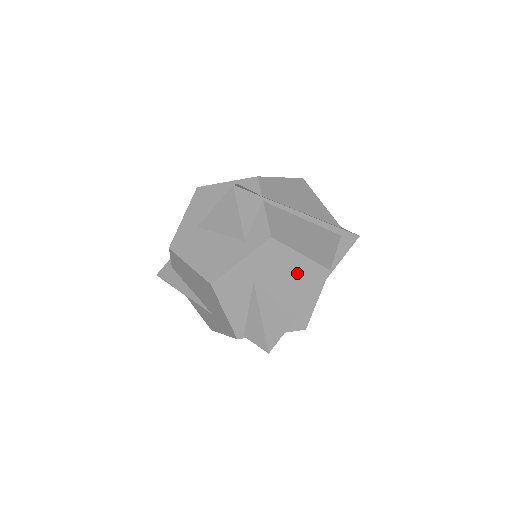
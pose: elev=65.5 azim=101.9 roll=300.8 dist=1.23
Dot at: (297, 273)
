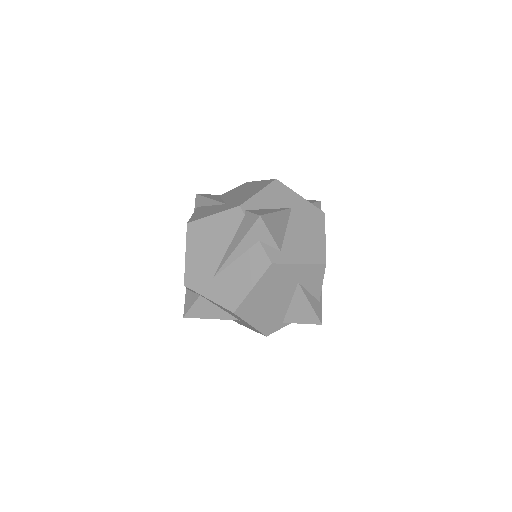
Dot at: (312, 239)
